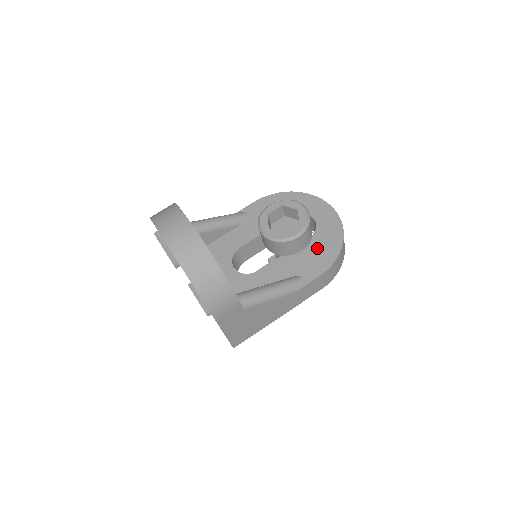
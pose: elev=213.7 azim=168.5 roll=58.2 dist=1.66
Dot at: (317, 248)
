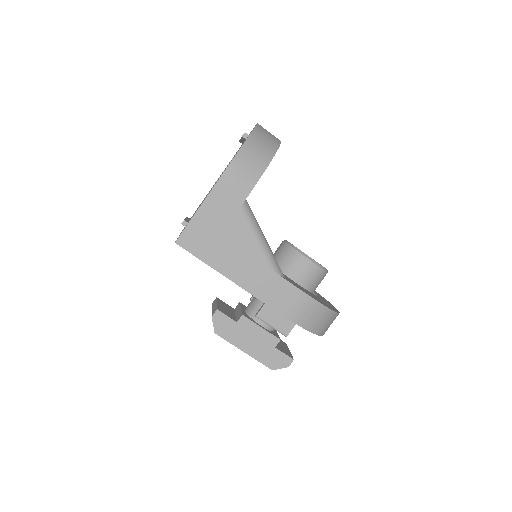
Dot at: (310, 293)
